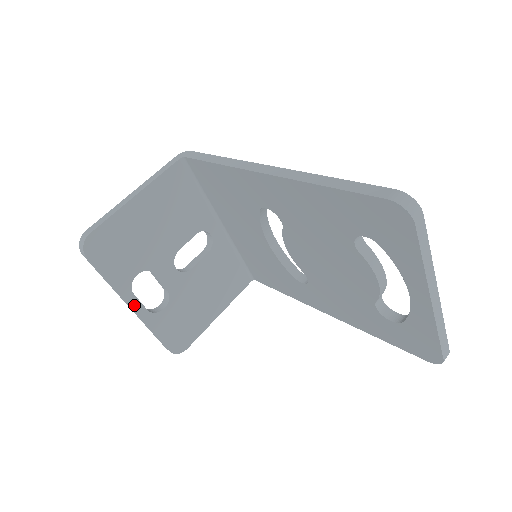
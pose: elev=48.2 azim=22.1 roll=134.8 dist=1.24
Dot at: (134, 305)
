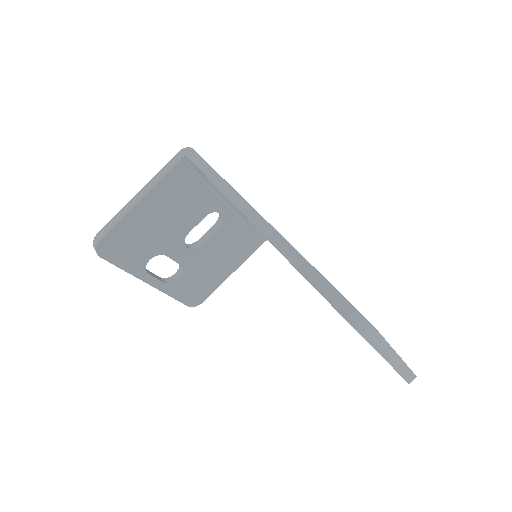
Dot at: (150, 281)
